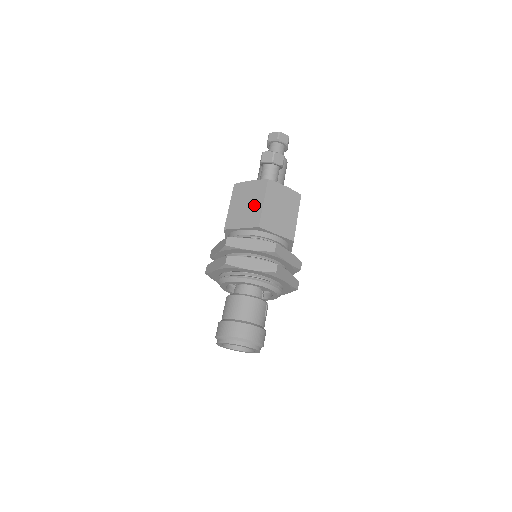
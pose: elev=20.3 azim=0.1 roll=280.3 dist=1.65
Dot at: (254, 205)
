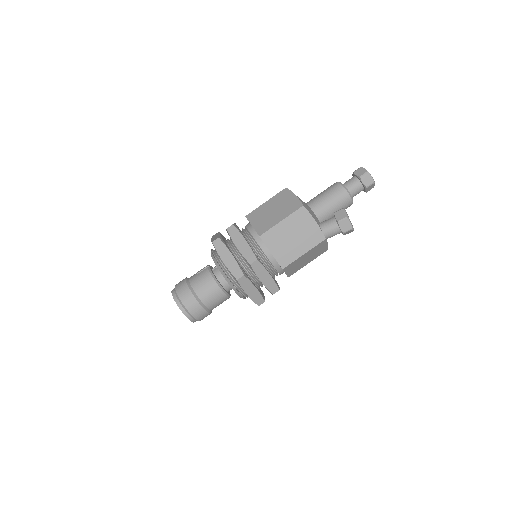
Dot at: (297, 247)
